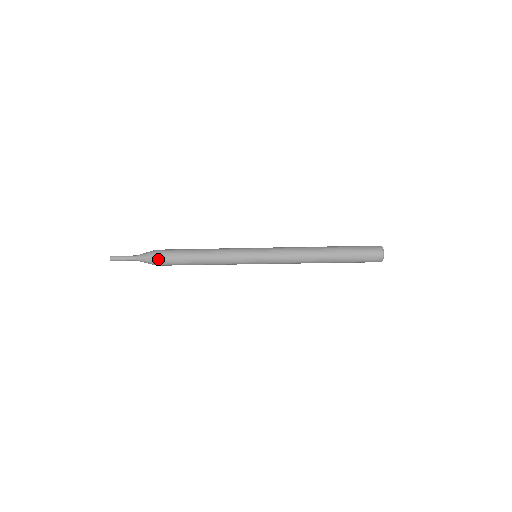
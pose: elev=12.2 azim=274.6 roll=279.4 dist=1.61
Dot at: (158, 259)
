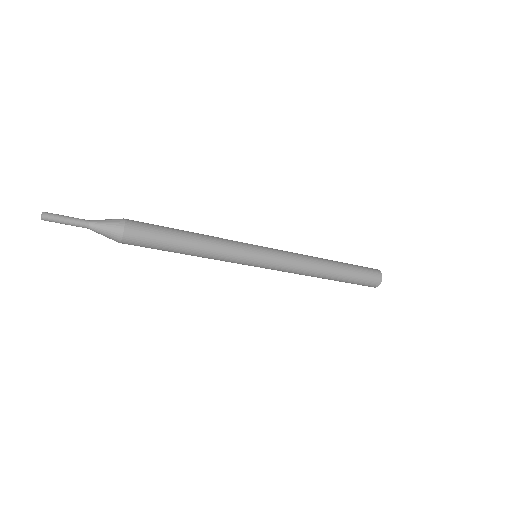
Dot at: (131, 226)
